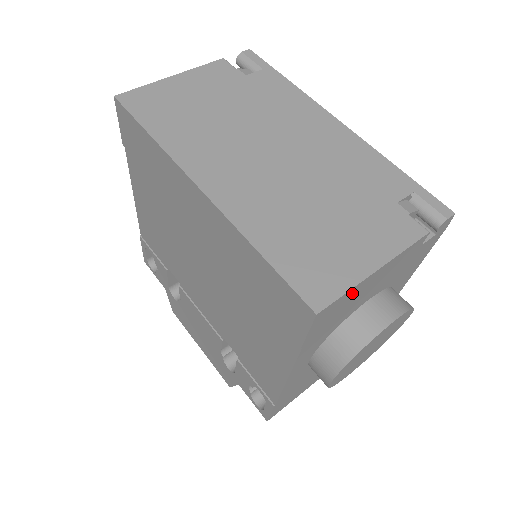
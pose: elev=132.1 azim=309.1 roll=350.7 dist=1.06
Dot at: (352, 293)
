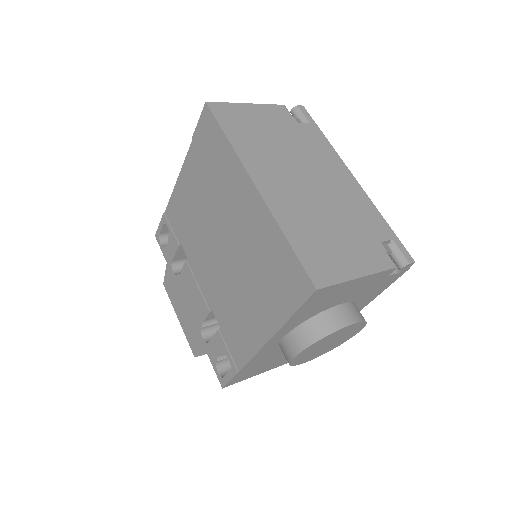
Dot at: (339, 287)
